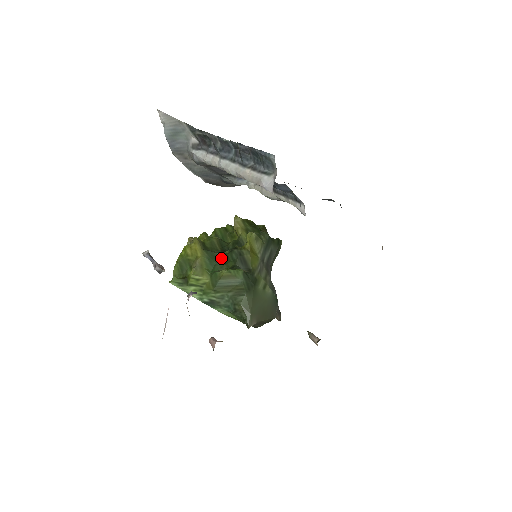
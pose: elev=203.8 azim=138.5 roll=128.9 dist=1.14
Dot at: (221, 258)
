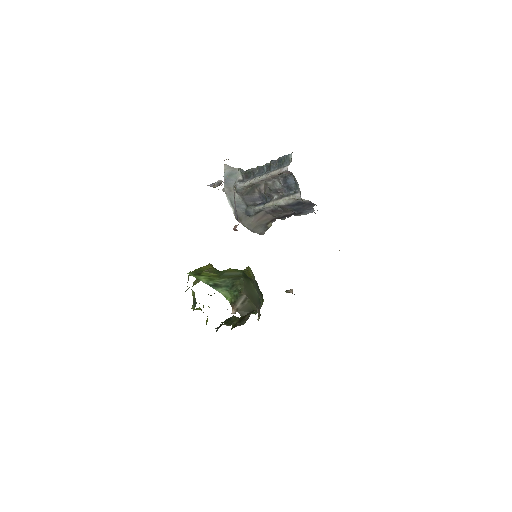
Dot at: occluded
